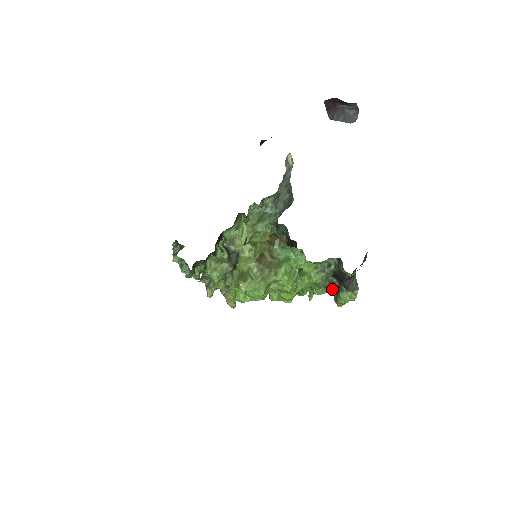
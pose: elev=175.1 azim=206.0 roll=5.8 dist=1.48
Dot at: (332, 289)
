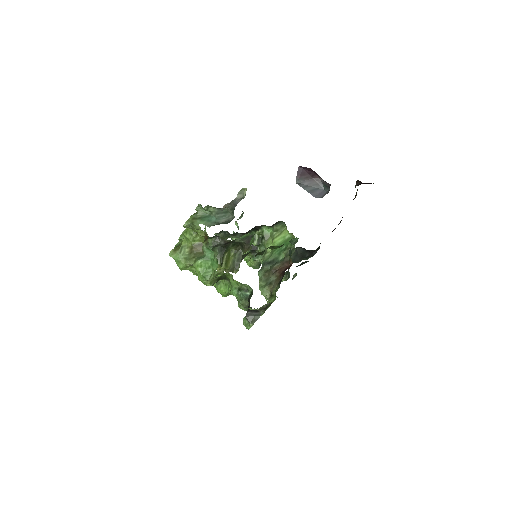
Dot at: occluded
